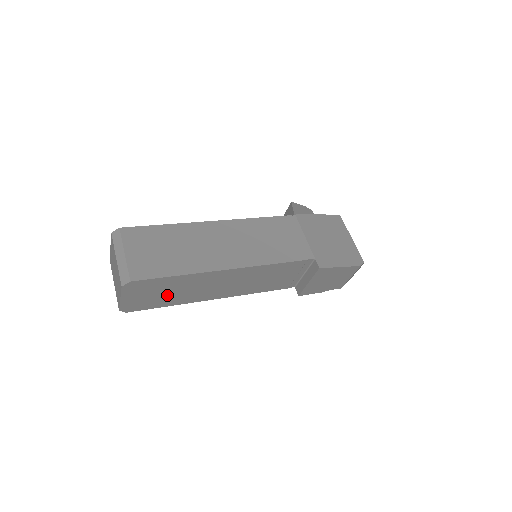
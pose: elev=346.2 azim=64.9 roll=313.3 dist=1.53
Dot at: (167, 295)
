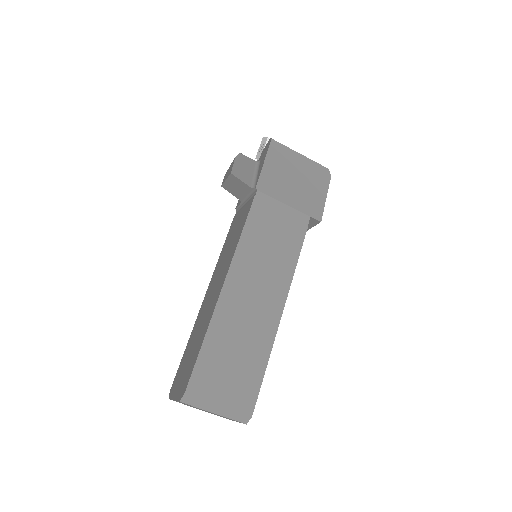
Dot at: occluded
